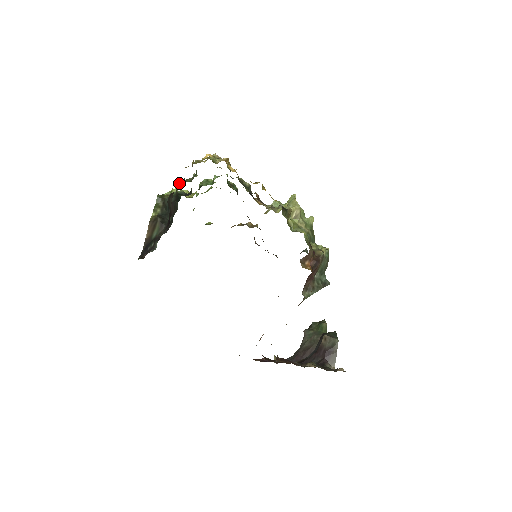
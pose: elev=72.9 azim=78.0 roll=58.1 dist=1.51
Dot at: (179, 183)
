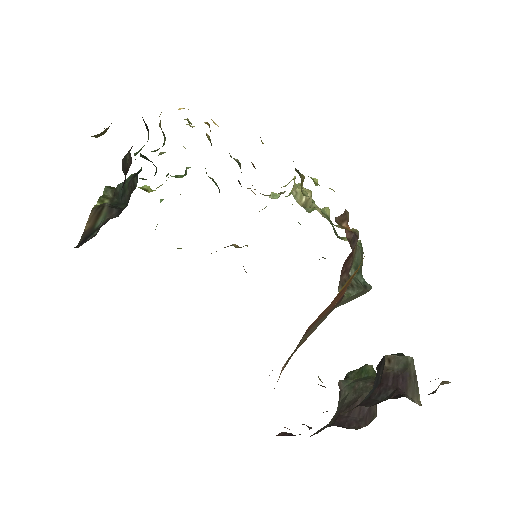
Dot at: occluded
